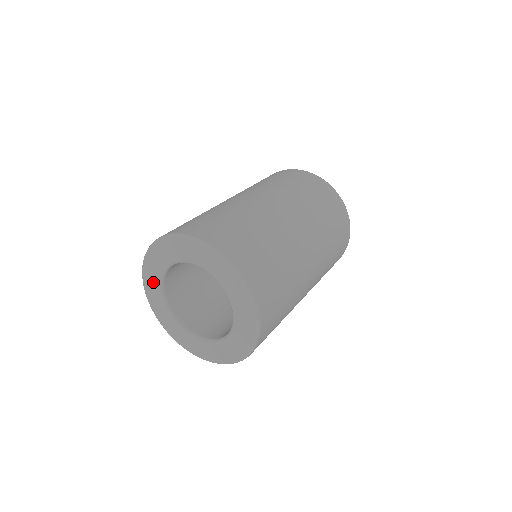
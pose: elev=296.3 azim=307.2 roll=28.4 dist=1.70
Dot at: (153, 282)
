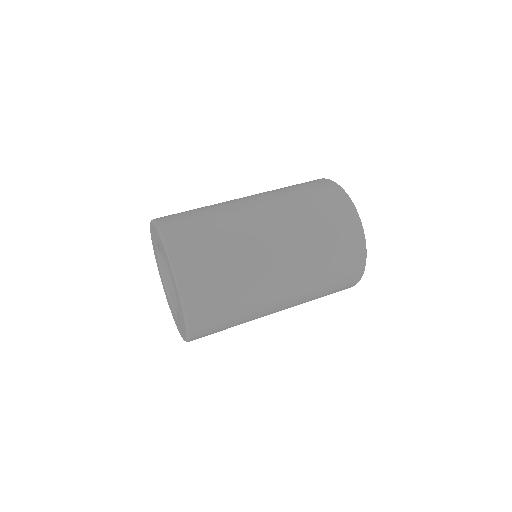
Dot at: occluded
